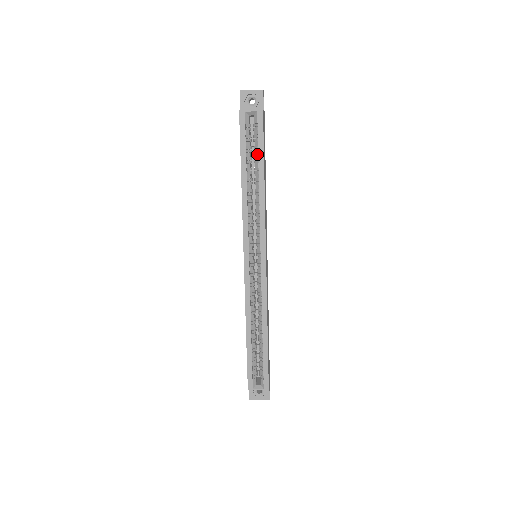
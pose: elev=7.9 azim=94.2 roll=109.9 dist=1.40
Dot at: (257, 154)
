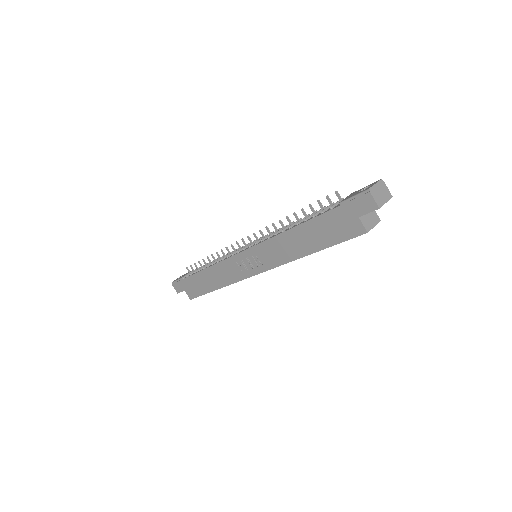
Dot at: occluded
